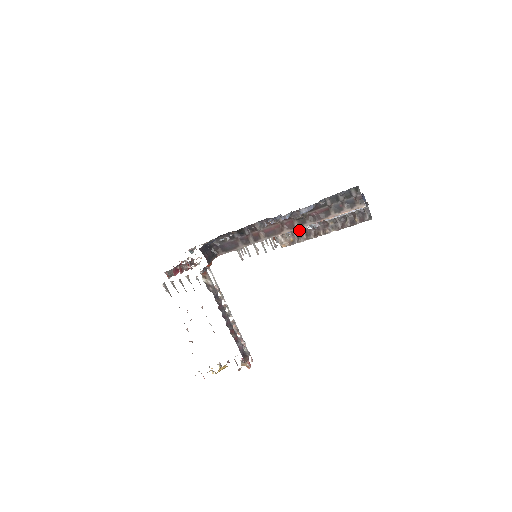
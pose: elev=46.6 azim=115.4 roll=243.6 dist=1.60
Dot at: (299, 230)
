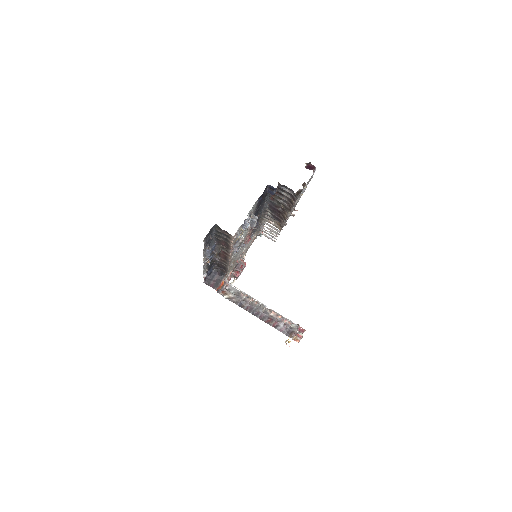
Dot at: (275, 217)
